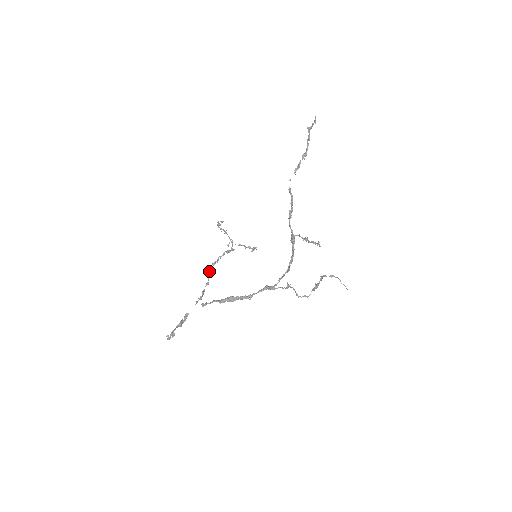
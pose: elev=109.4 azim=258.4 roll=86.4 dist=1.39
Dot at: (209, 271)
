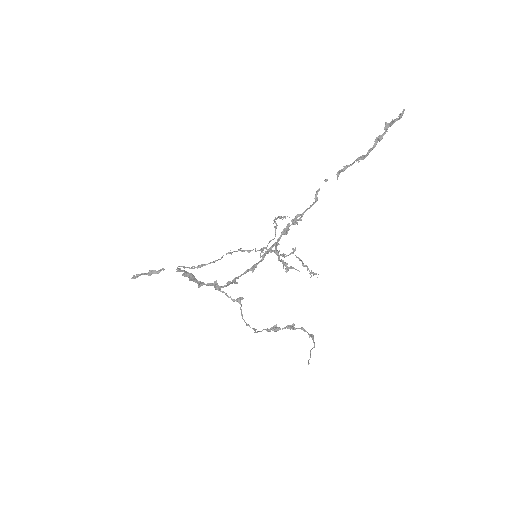
Dot at: (228, 252)
